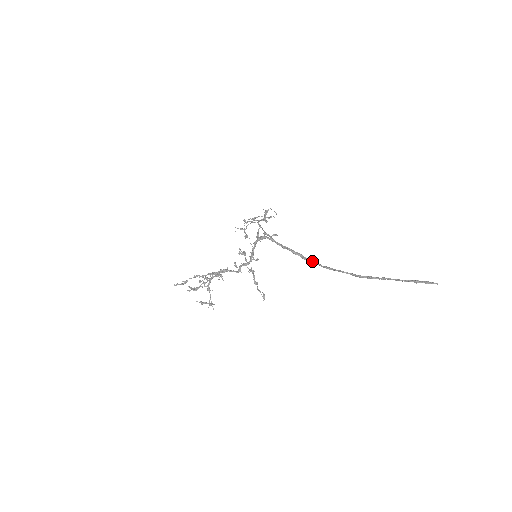
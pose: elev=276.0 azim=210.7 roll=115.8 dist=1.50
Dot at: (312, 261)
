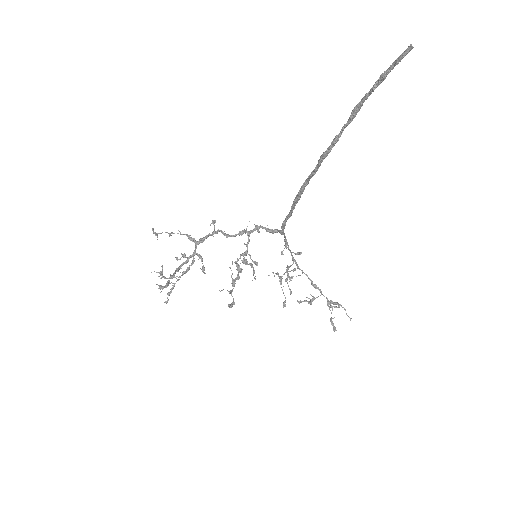
Dot at: (294, 202)
